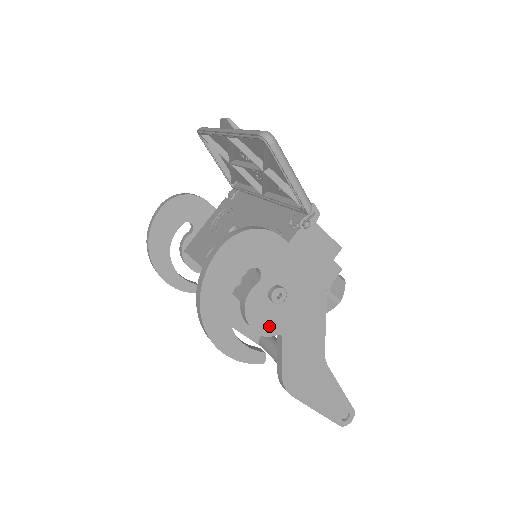
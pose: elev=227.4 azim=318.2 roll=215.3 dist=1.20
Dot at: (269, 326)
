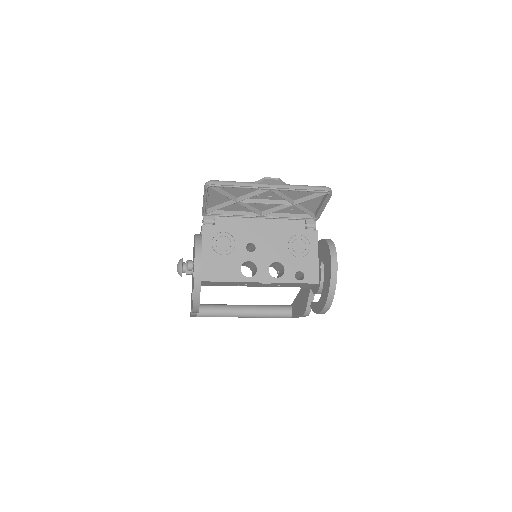
Dot at: occluded
